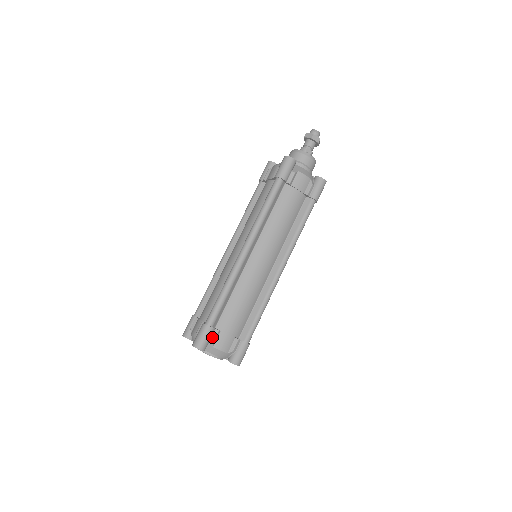
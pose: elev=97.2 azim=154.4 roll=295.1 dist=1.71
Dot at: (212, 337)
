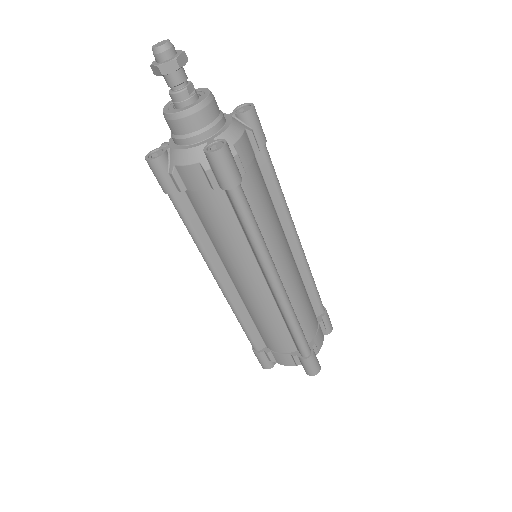
Dot at: (315, 352)
